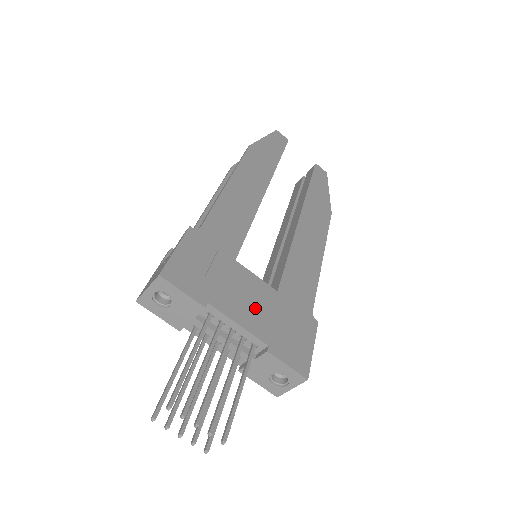
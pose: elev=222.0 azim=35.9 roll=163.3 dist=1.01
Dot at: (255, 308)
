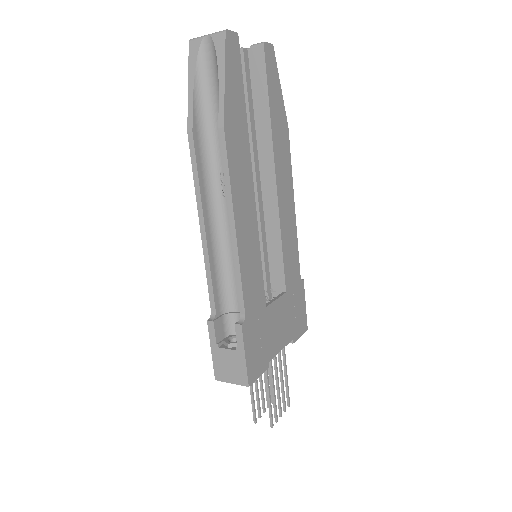
Dot at: (283, 326)
